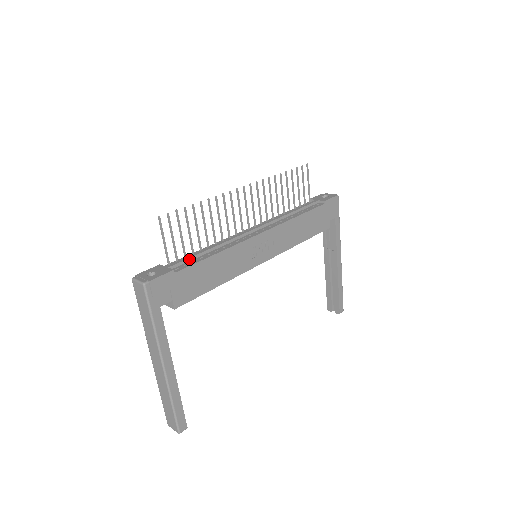
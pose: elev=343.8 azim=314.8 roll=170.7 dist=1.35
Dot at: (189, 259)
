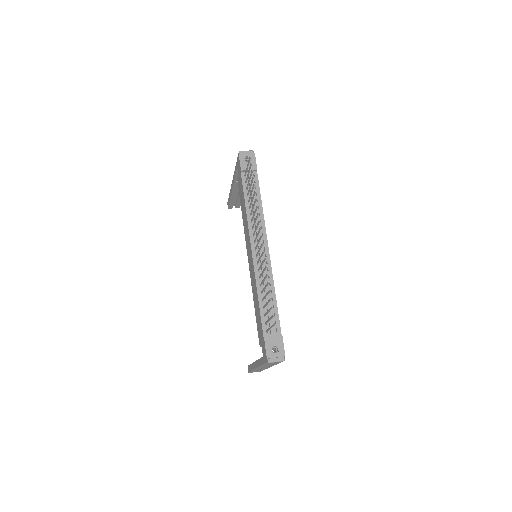
Dot at: occluded
